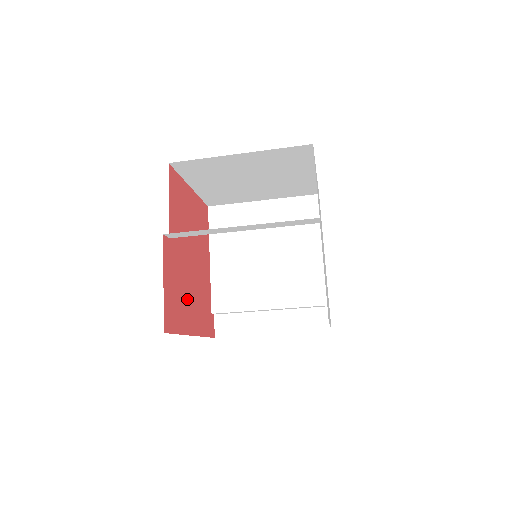
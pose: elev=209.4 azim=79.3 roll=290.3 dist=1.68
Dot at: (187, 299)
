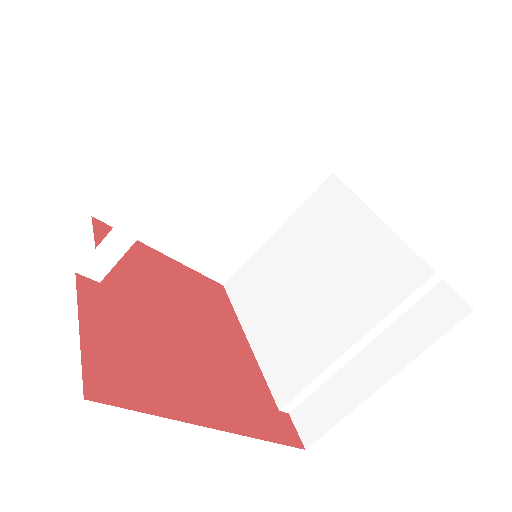
Dot at: (179, 371)
